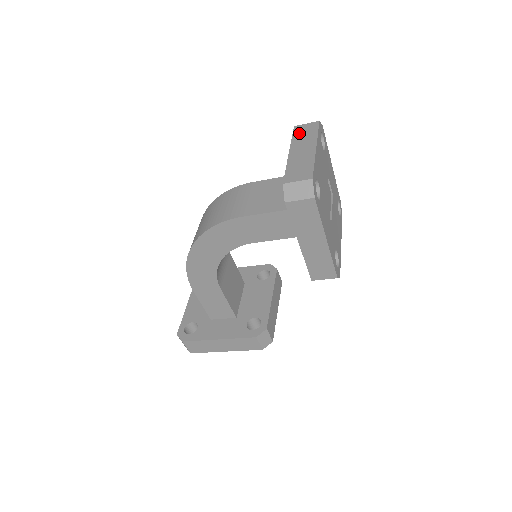
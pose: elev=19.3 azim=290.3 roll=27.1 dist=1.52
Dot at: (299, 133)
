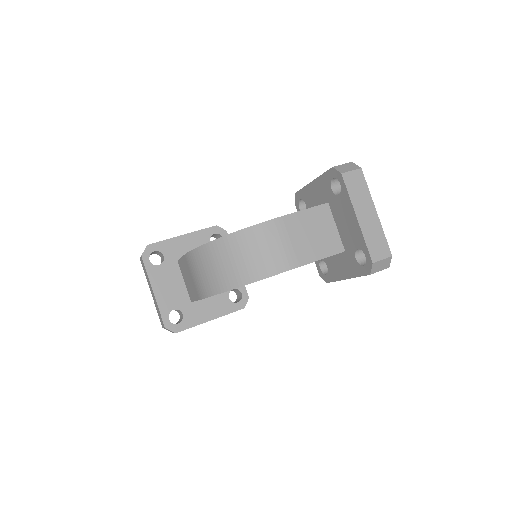
Dot at: (352, 187)
